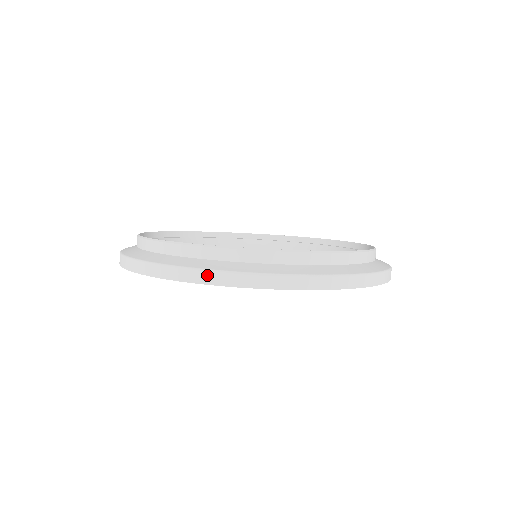
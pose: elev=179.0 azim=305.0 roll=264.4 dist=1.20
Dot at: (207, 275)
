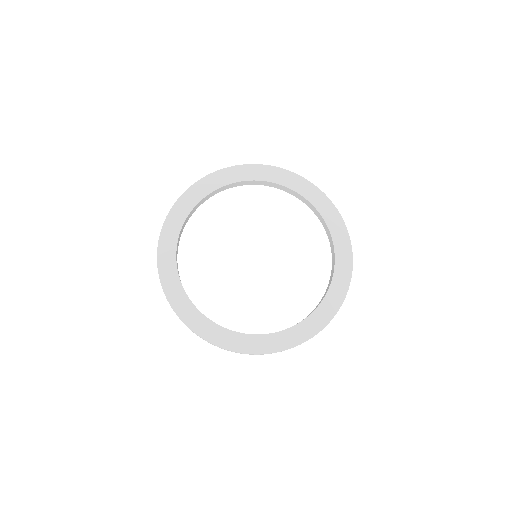
Dot at: occluded
